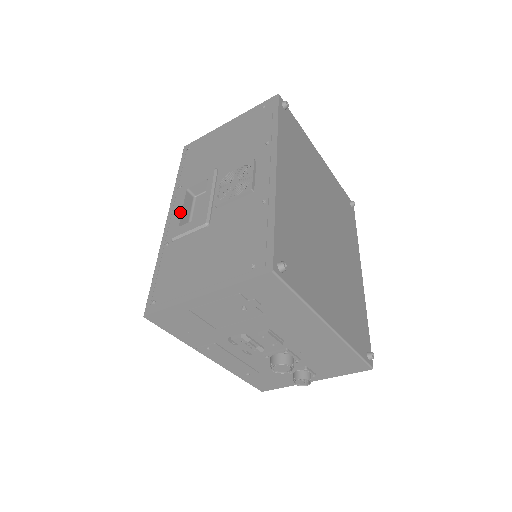
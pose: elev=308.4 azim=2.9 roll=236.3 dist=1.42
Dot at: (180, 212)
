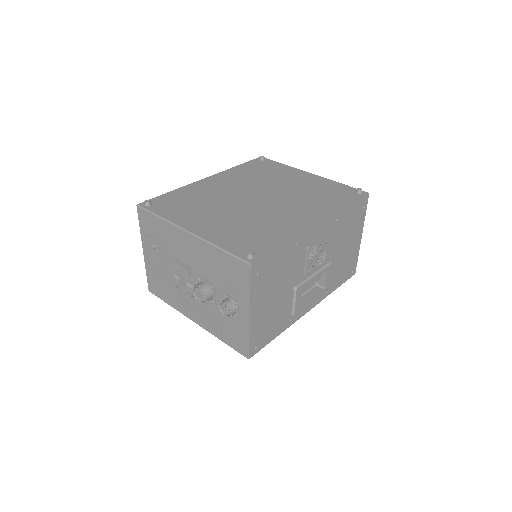
Dot at: occluded
